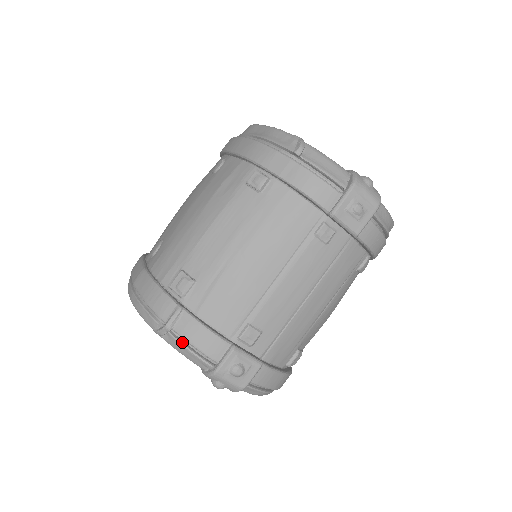
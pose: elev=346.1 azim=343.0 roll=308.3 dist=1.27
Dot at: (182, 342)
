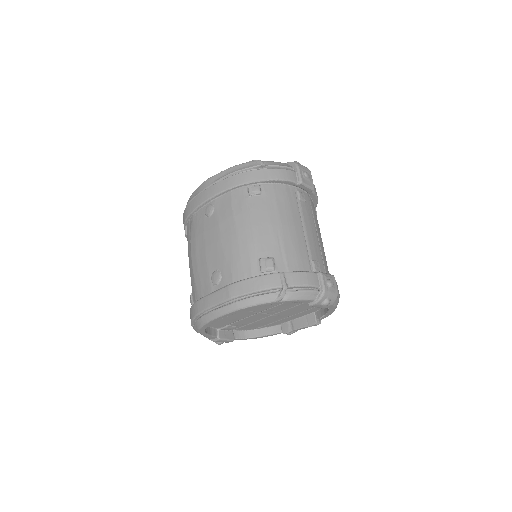
Dot at: (297, 290)
